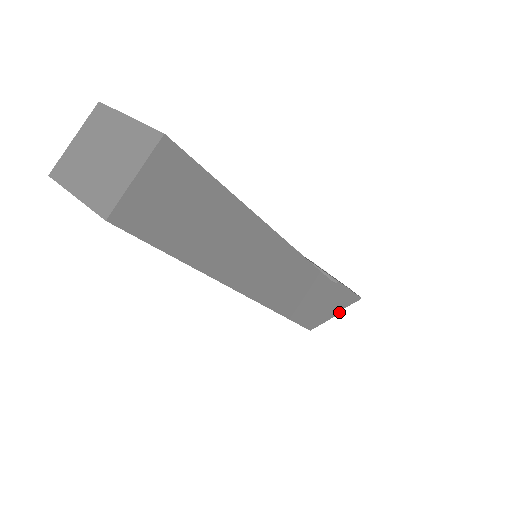
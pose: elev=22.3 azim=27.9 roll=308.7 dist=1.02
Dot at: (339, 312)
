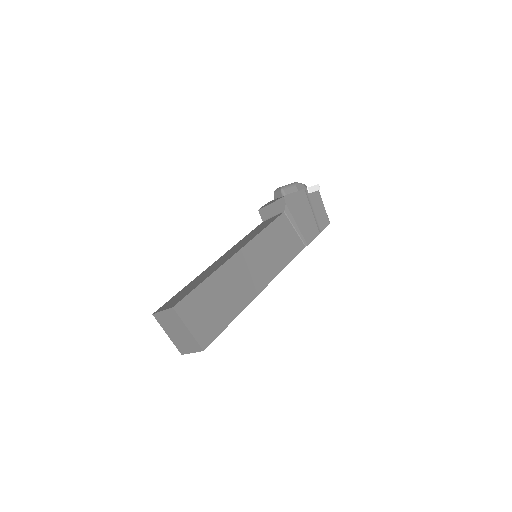
Dot at: occluded
